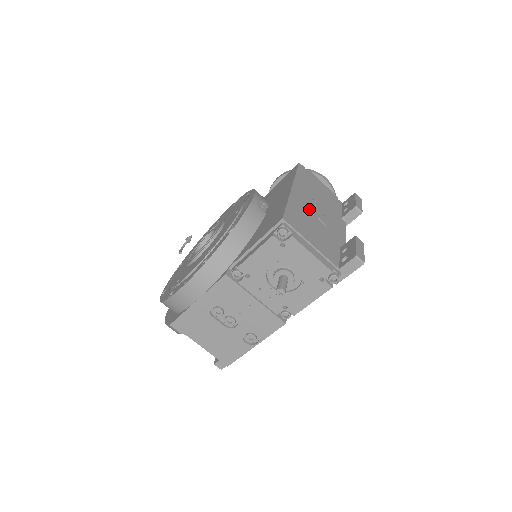
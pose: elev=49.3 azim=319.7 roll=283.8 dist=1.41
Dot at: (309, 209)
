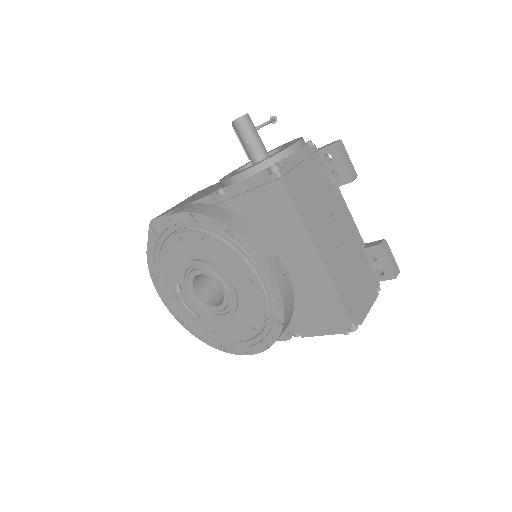
Dot at: (336, 253)
